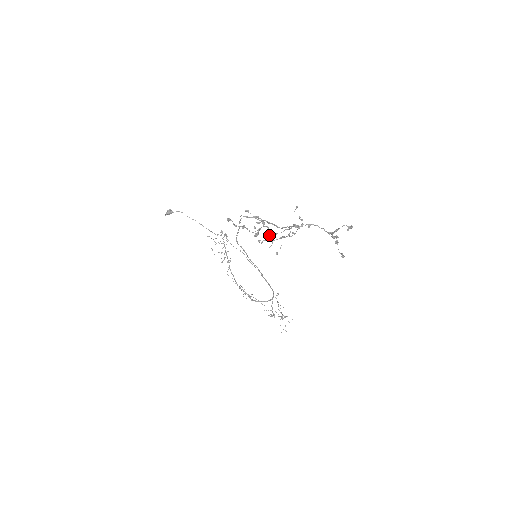
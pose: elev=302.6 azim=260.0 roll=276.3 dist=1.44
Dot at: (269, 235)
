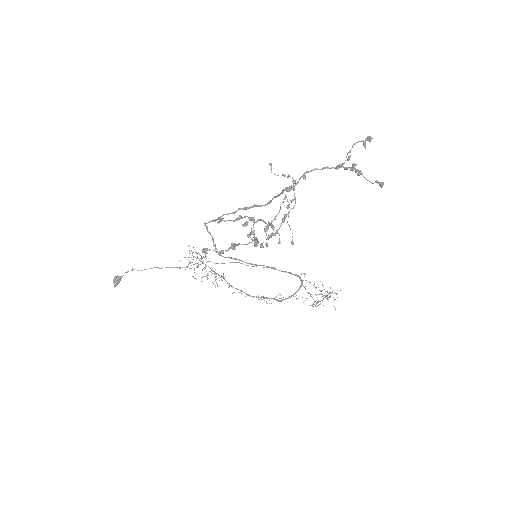
Dot at: occluded
